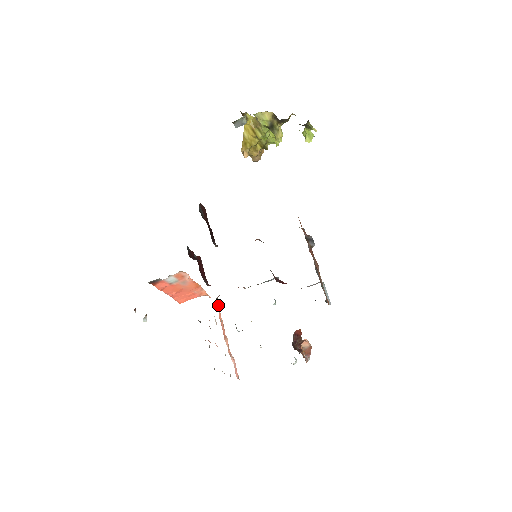
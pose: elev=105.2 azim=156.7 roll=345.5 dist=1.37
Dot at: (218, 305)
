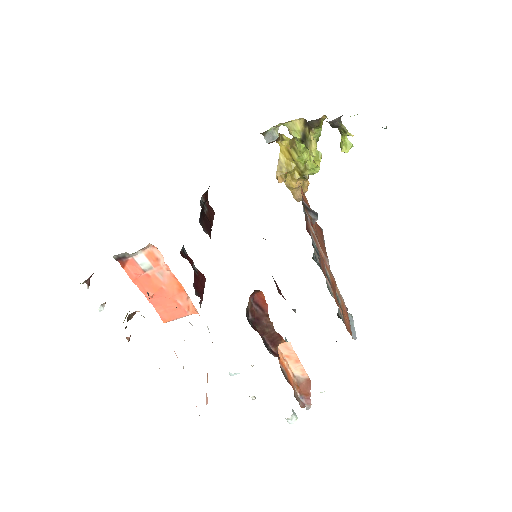
Dot at: occluded
